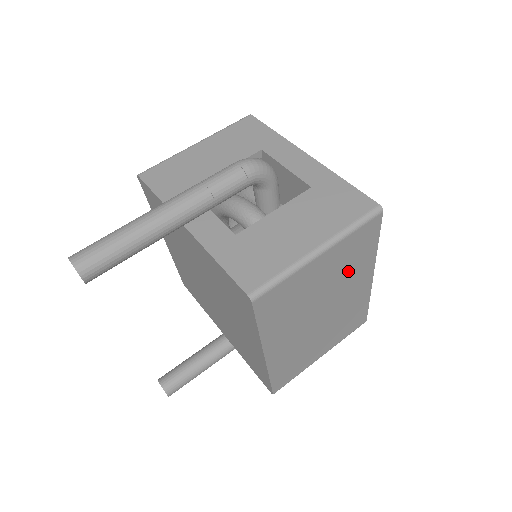
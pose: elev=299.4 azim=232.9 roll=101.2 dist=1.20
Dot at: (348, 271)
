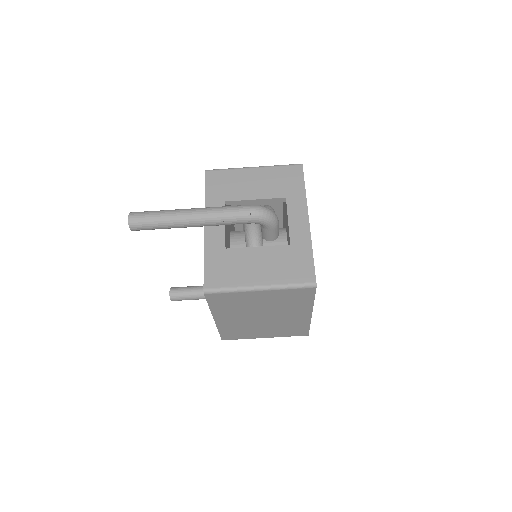
Dot at: (286, 305)
